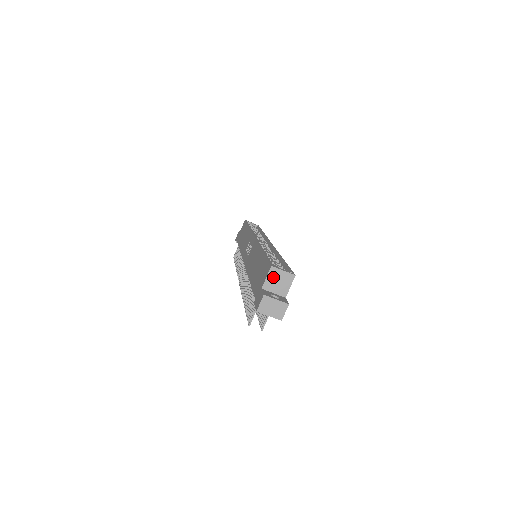
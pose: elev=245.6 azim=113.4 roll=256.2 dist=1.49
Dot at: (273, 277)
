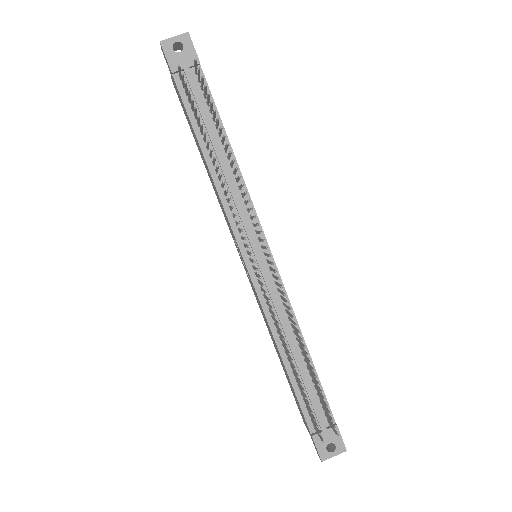
Dot at: occluded
